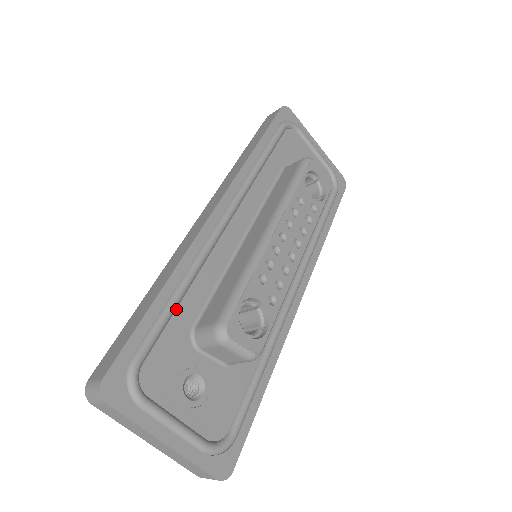
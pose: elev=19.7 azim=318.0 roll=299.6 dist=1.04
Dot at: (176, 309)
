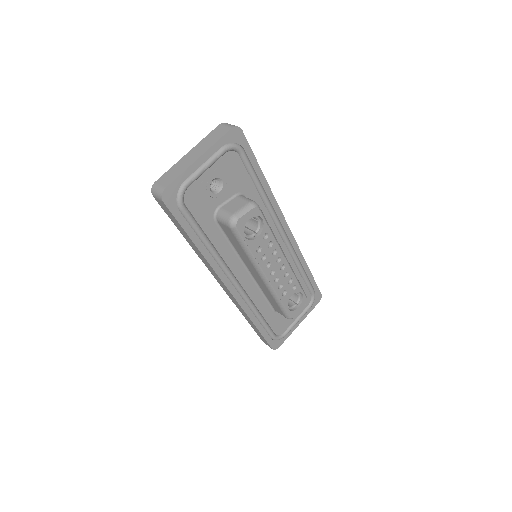
Dot at: (264, 319)
